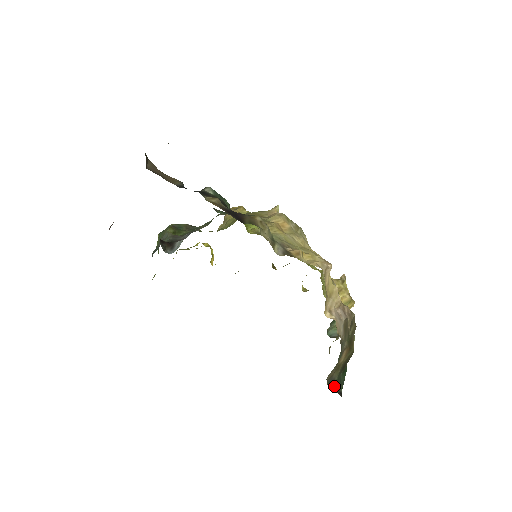
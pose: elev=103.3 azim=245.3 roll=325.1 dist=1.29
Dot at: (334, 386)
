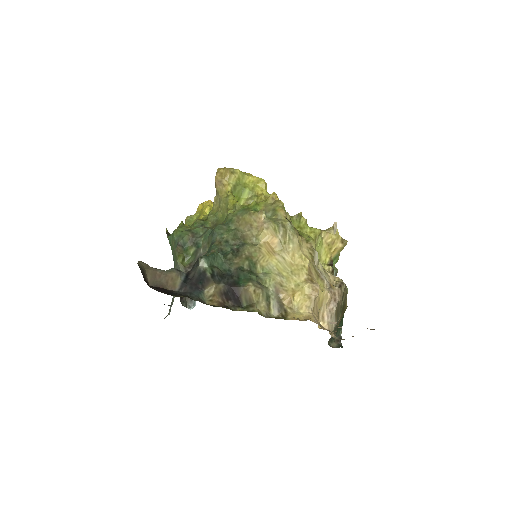
Dot at: occluded
